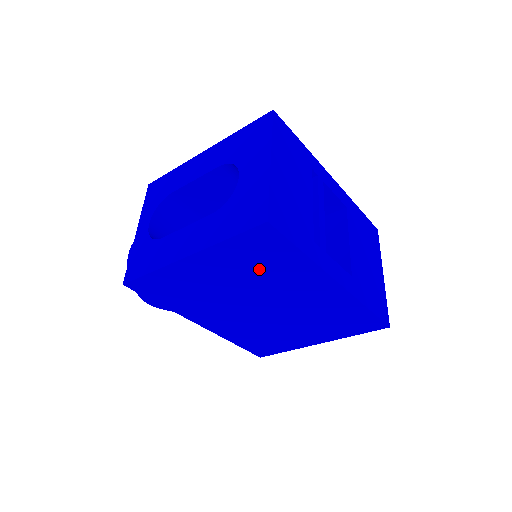
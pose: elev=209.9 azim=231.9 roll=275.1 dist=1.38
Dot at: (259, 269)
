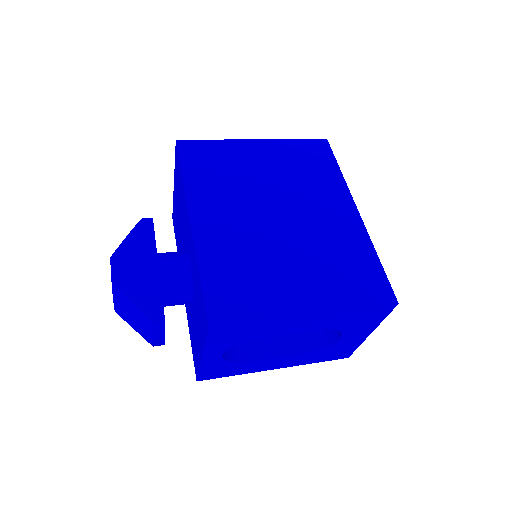
Dot at: occluded
